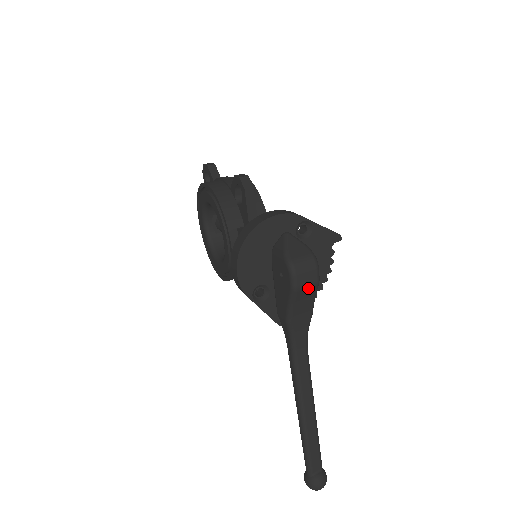
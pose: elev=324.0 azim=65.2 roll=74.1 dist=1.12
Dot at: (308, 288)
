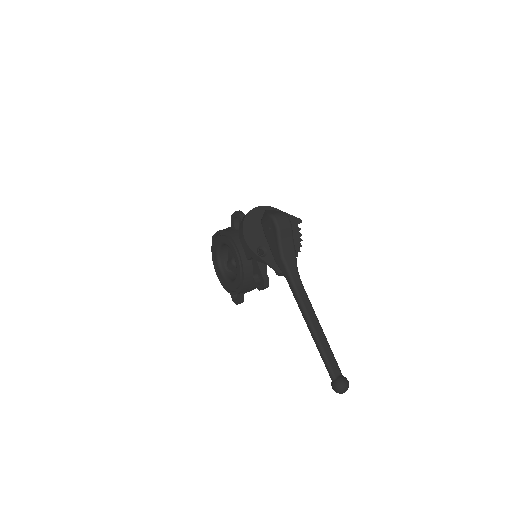
Dot at: (286, 228)
